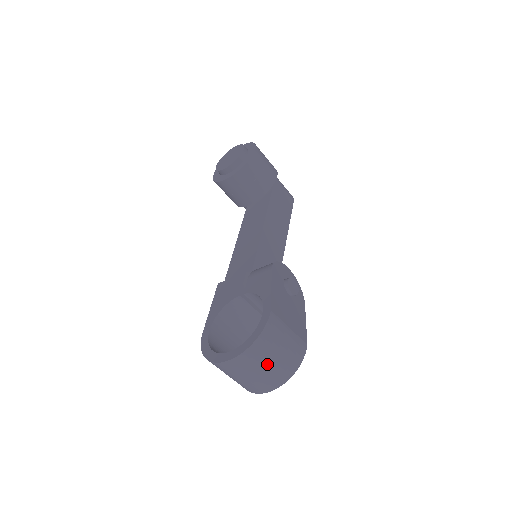
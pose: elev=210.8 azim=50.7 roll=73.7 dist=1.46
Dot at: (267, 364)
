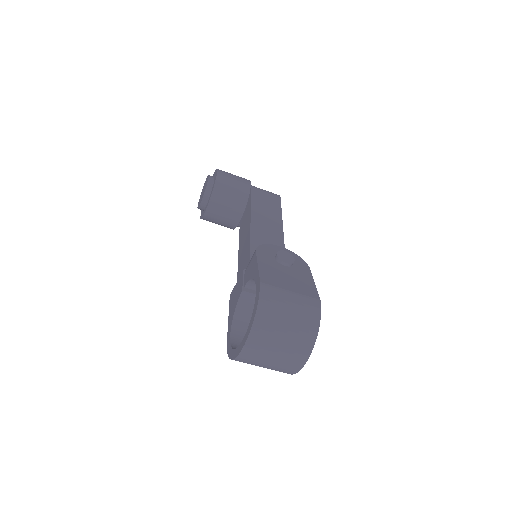
Dot at: (282, 333)
